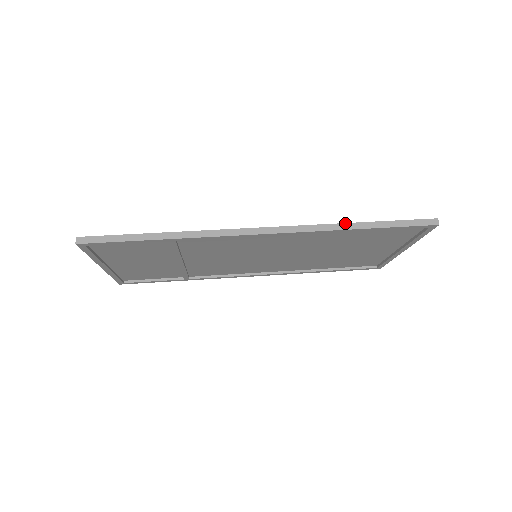
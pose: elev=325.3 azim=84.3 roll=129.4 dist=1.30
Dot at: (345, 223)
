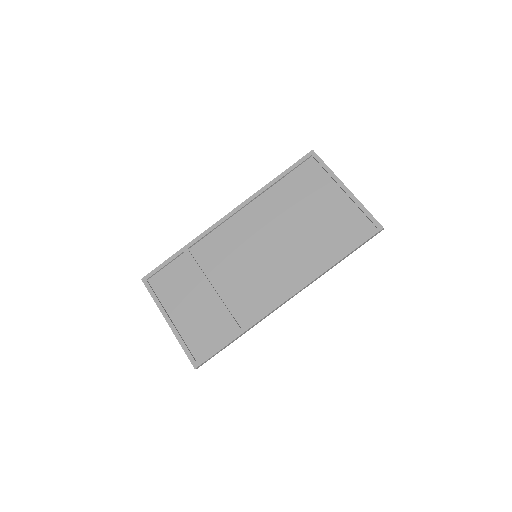
Dot at: (333, 266)
